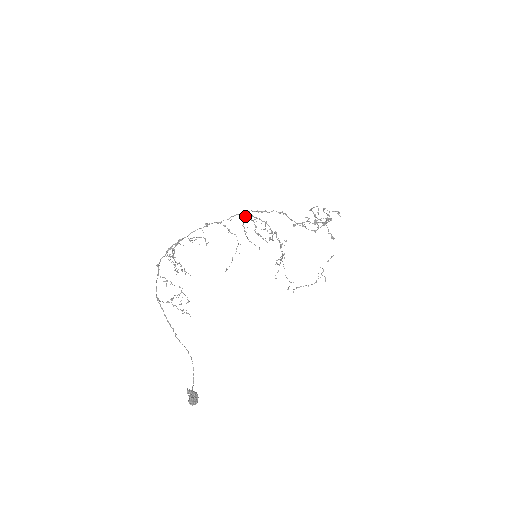
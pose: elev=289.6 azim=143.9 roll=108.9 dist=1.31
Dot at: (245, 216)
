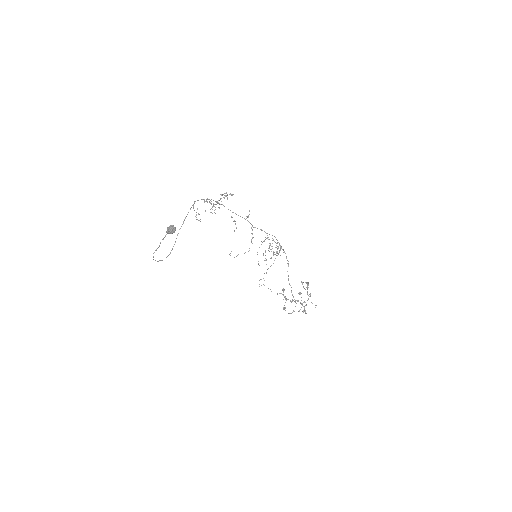
Dot at: occluded
